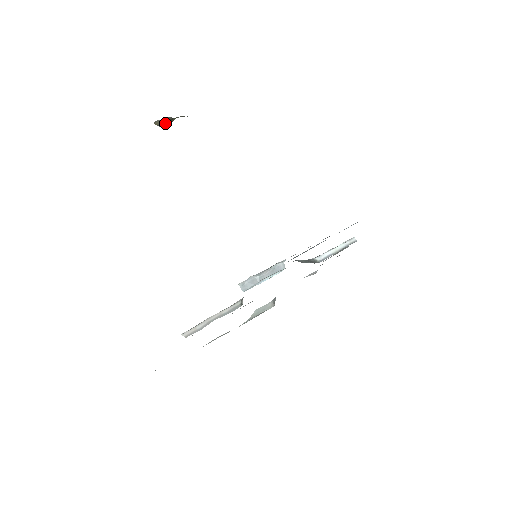
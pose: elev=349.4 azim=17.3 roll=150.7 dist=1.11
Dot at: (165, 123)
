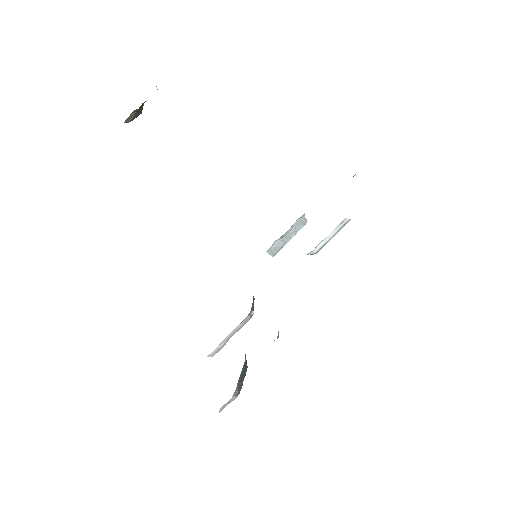
Dot at: (136, 114)
